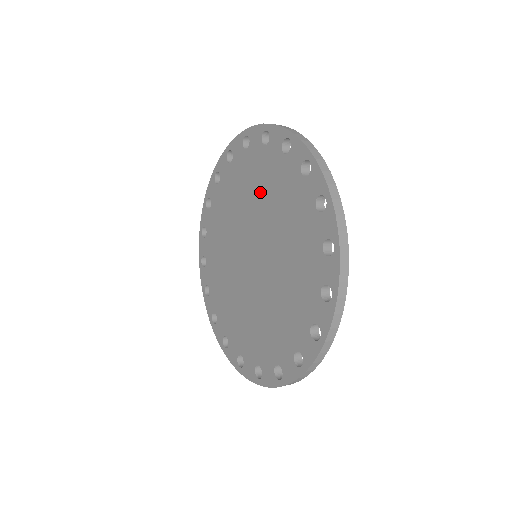
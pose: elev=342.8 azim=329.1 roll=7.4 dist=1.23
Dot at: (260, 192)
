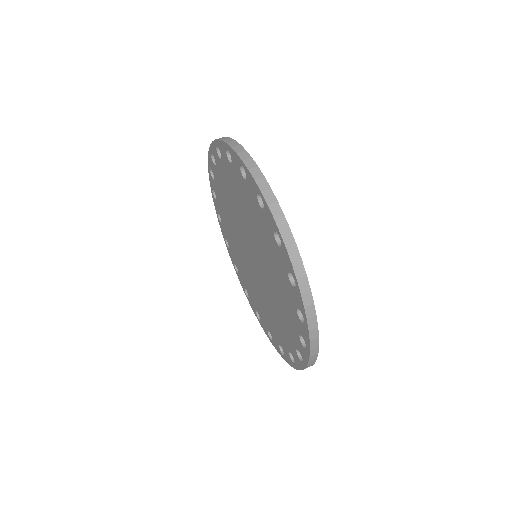
Dot at: (229, 219)
